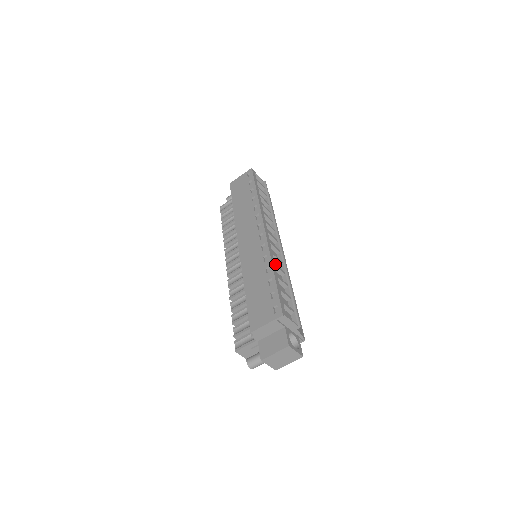
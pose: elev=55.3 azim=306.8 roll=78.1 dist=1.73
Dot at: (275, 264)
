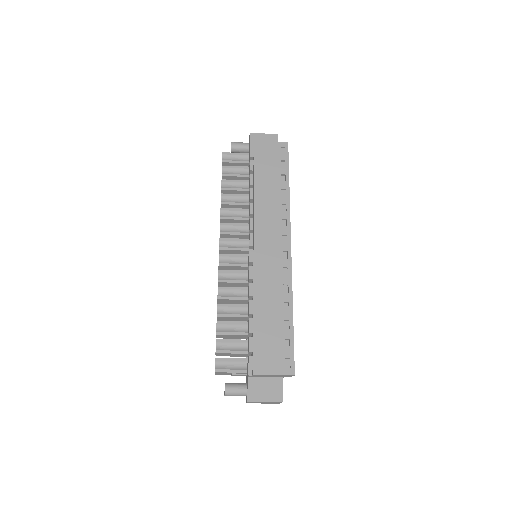
Dot at: occluded
